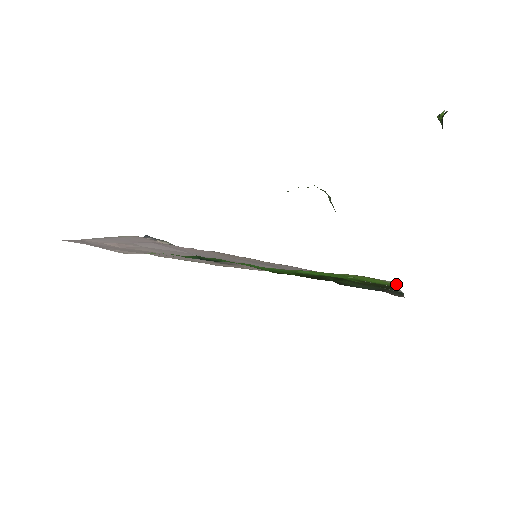
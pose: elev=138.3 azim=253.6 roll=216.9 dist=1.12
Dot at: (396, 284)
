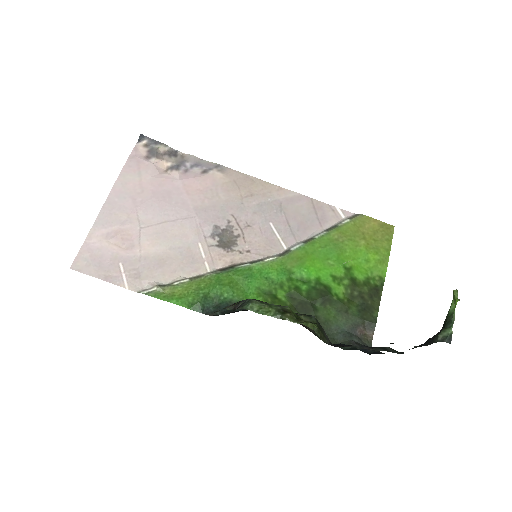
Dot at: occluded
